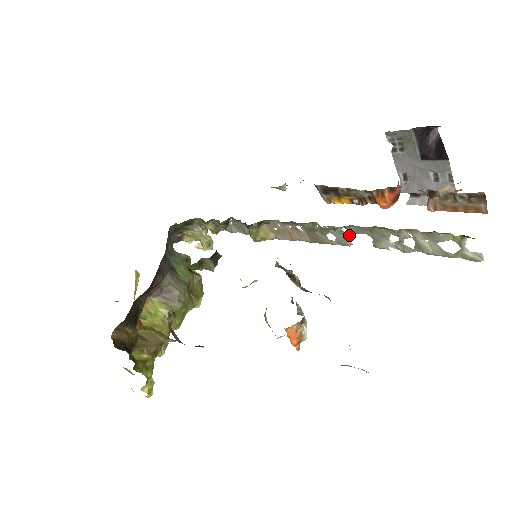
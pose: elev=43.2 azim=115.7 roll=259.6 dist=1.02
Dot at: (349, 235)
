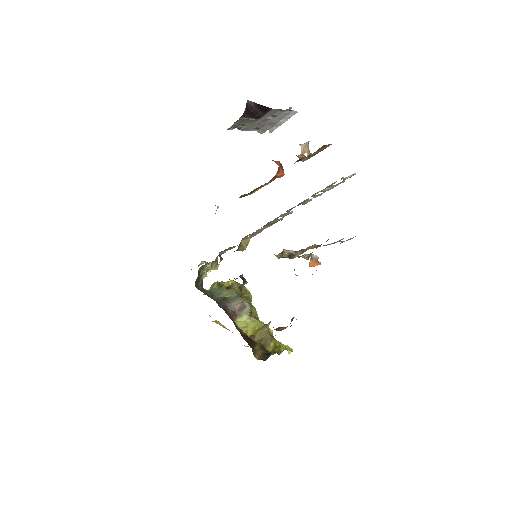
Dot at: (289, 212)
